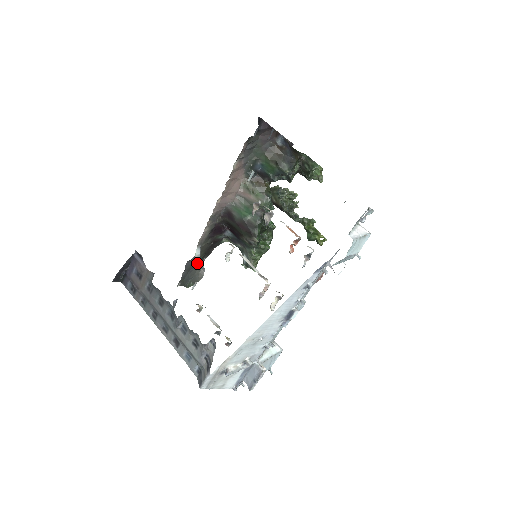
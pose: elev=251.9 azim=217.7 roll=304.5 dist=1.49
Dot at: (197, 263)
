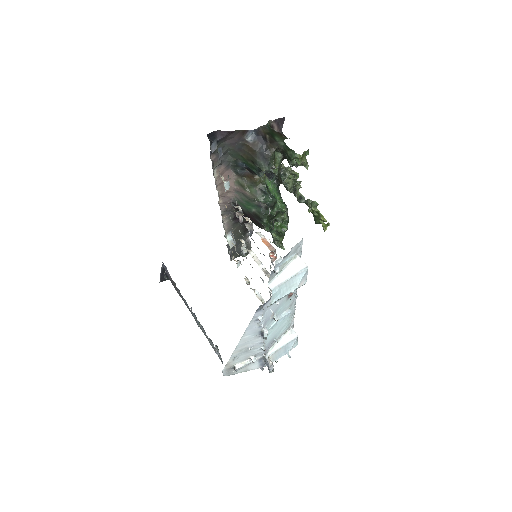
Dot at: occluded
